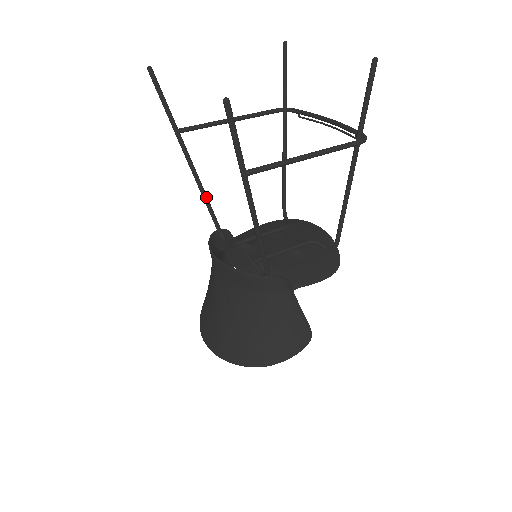
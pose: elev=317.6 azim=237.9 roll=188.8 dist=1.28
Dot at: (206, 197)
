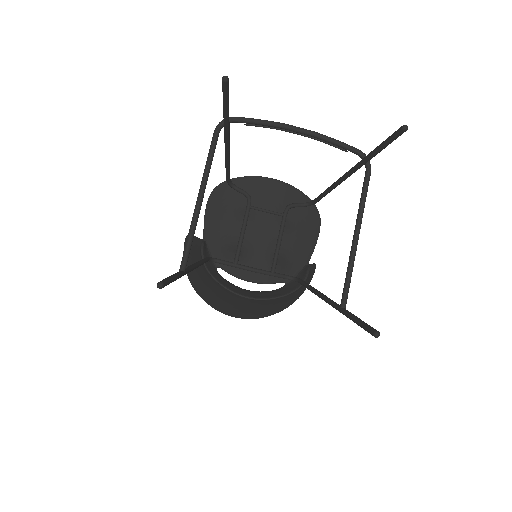
Dot at: (202, 263)
